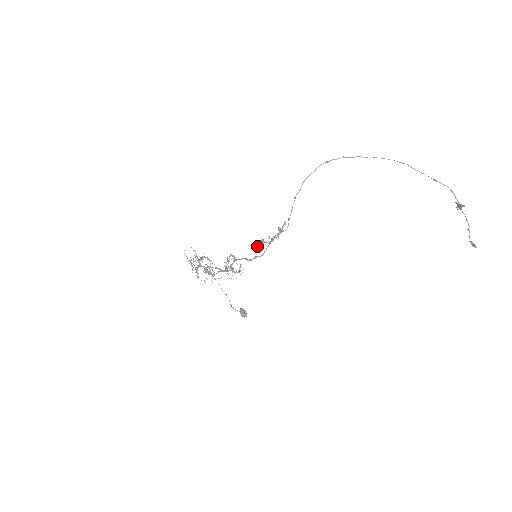
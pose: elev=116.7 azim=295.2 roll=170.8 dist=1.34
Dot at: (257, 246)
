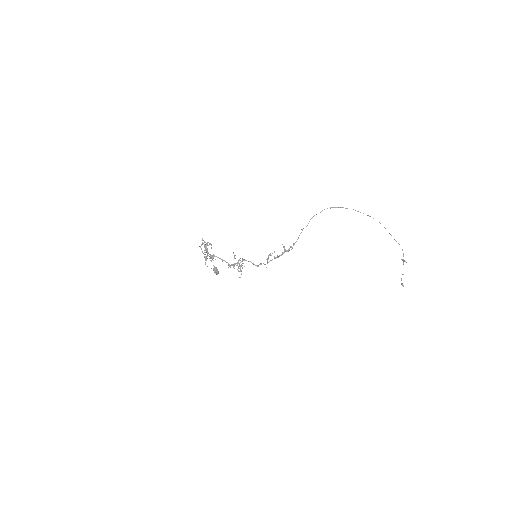
Dot at: occluded
